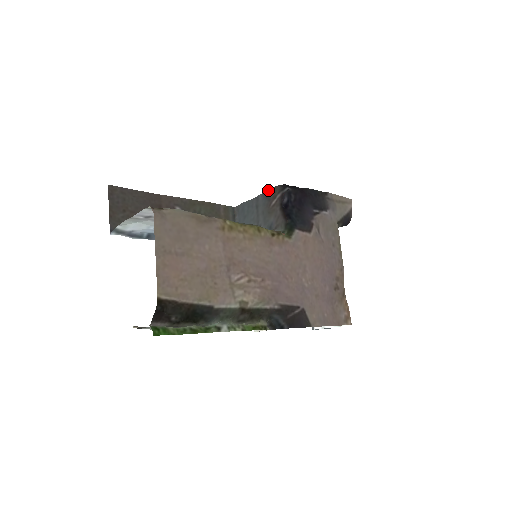
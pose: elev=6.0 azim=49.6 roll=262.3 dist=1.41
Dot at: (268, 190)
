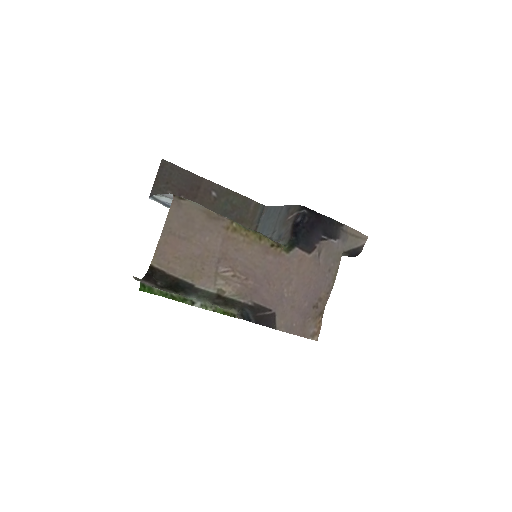
Dot at: (291, 205)
